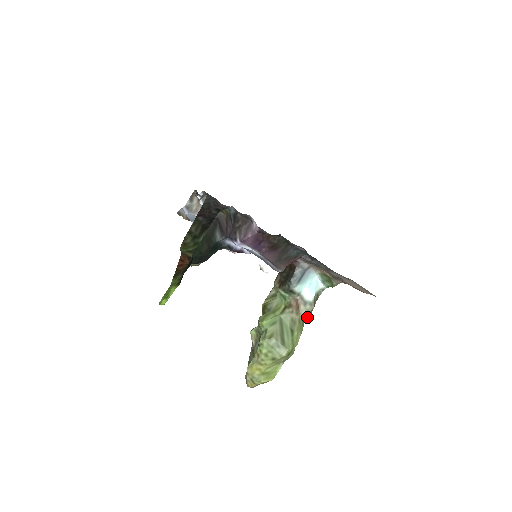
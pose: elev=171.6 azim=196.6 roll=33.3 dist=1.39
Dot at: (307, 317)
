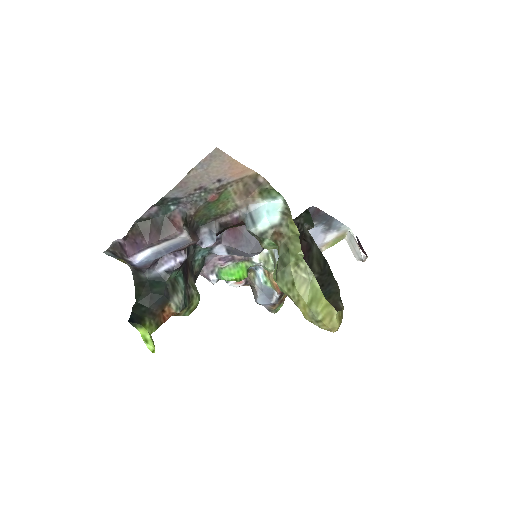
Dot at: (297, 228)
